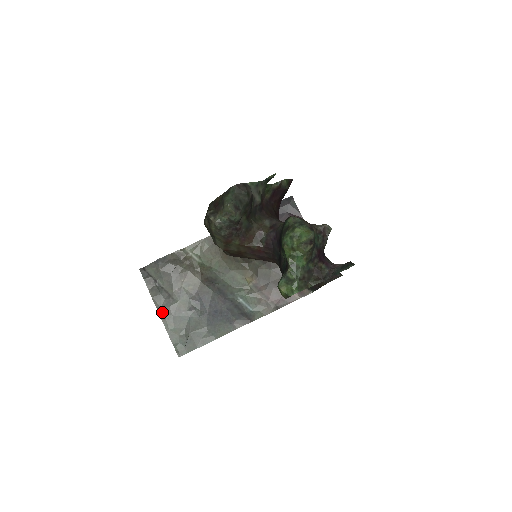
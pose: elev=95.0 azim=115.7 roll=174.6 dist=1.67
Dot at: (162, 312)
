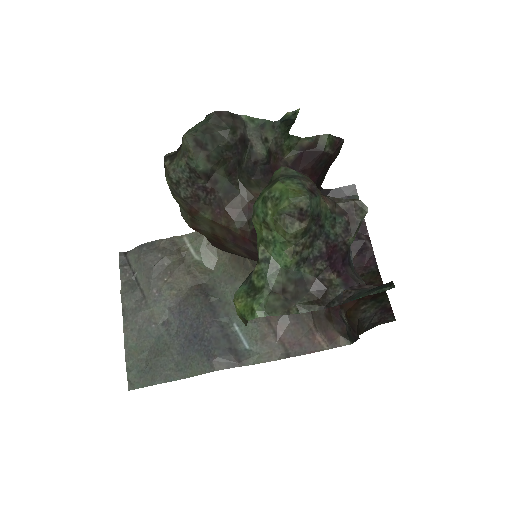
Dot at: (127, 318)
